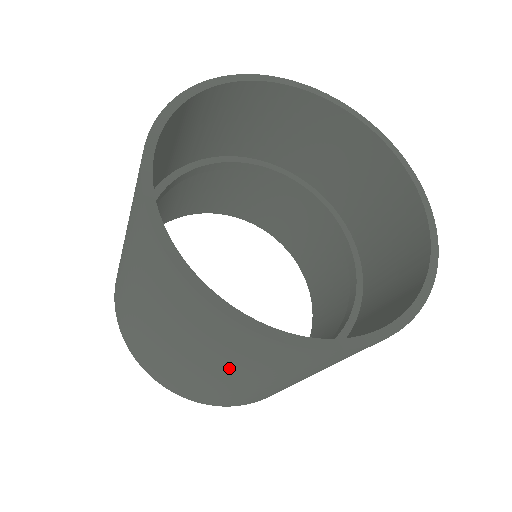
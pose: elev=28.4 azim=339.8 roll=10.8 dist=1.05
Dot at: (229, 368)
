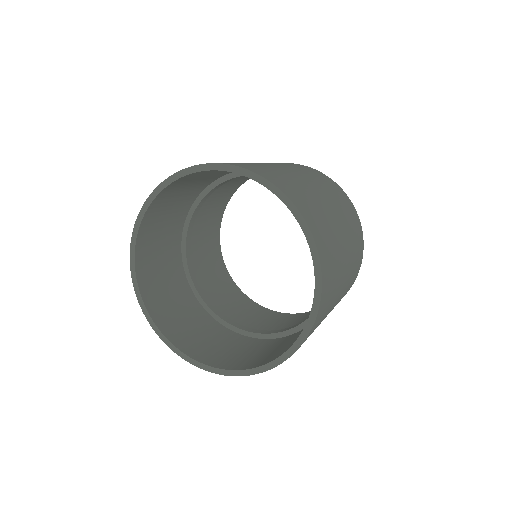
Dot at: occluded
